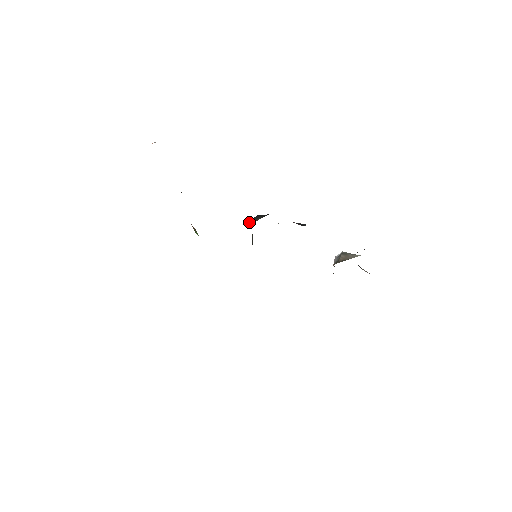
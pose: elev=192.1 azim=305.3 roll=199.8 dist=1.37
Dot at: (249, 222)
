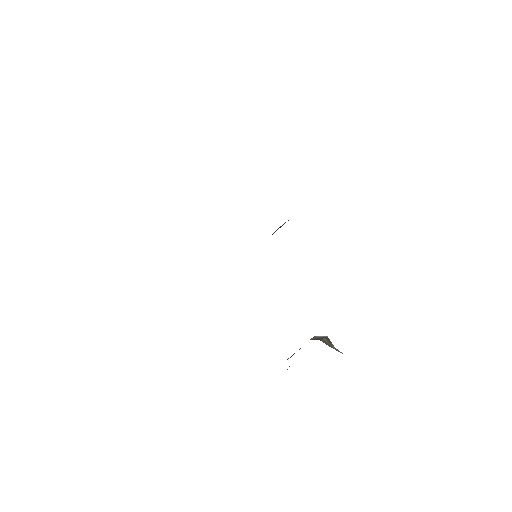
Dot at: occluded
